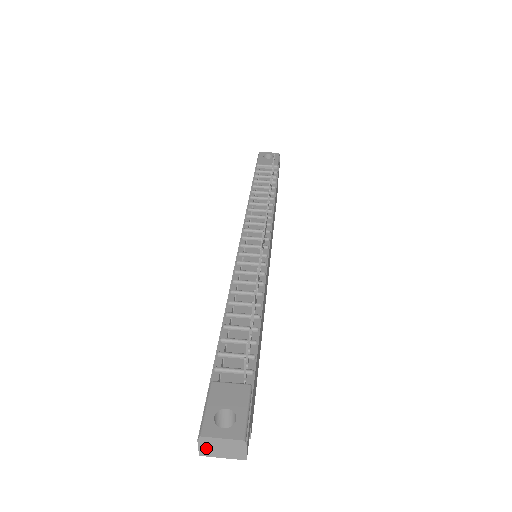
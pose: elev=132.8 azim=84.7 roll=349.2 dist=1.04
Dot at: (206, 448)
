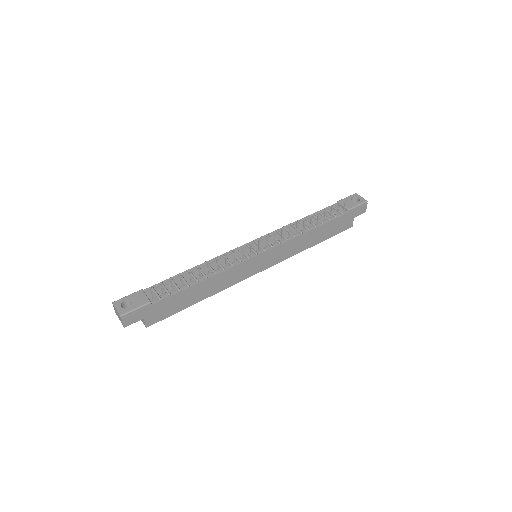
Dot at: (115, 310)
